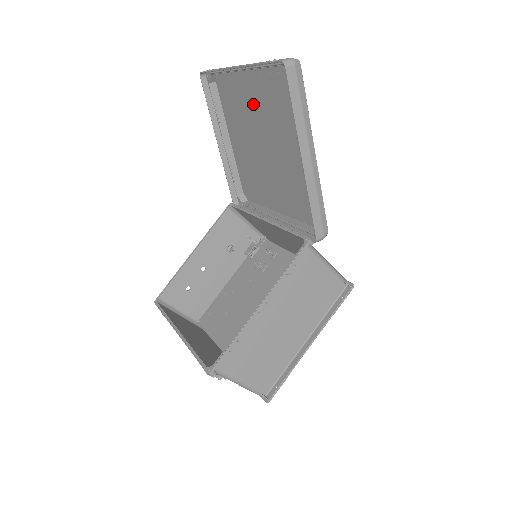
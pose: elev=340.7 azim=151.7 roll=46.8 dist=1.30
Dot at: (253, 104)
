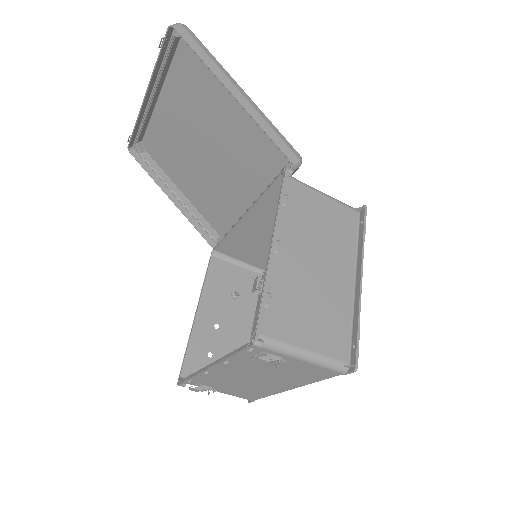
Dot at: (178, 122)
